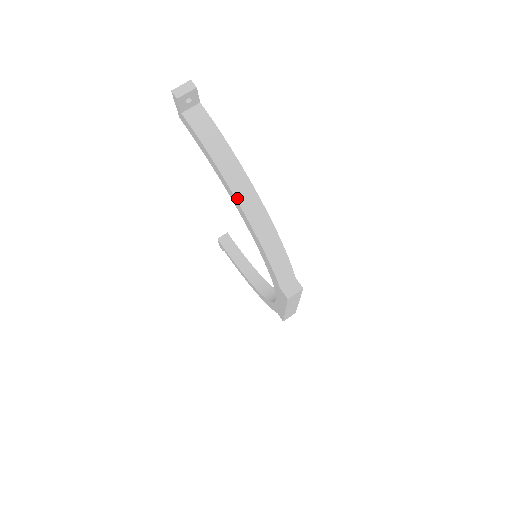
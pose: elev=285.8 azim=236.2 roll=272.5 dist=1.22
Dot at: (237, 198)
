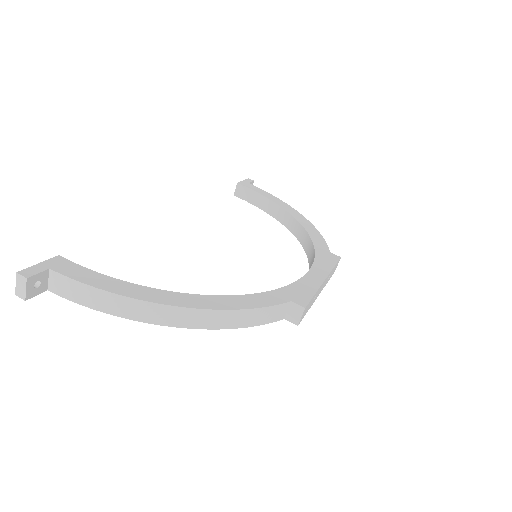
Dot at: (161, 324)
